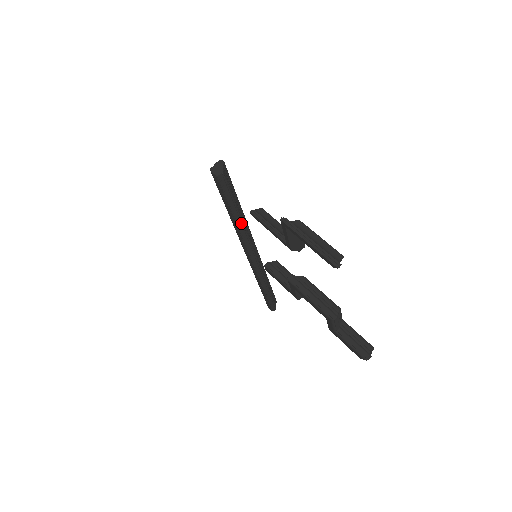
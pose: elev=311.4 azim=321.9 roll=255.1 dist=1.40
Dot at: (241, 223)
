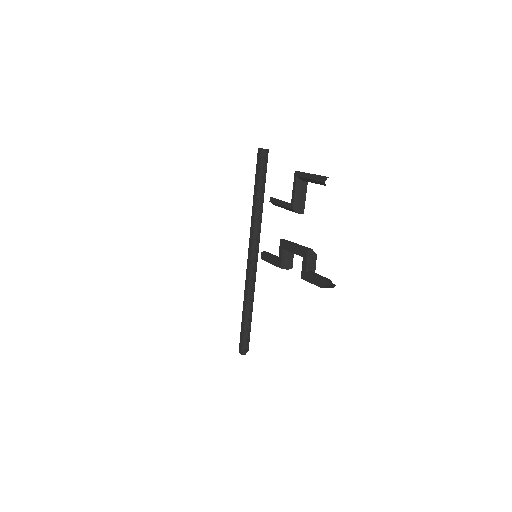
Dot at: (259, 208)
